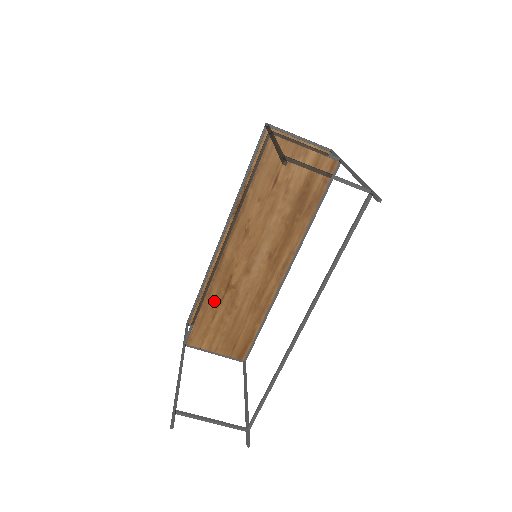
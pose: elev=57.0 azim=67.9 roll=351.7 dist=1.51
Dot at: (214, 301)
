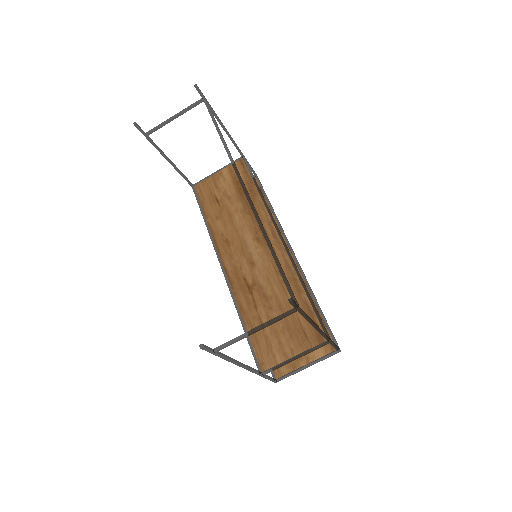
Dot at: (250, 310)
